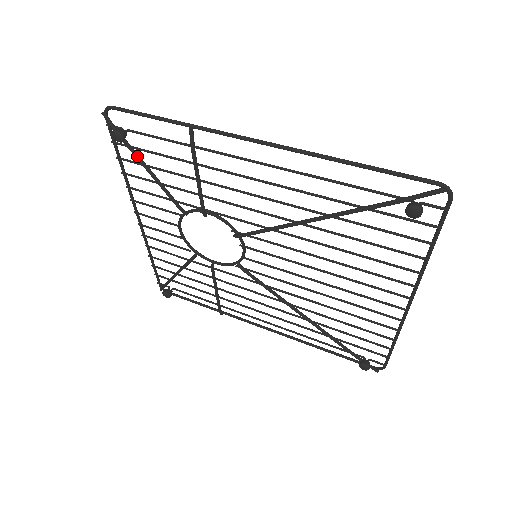
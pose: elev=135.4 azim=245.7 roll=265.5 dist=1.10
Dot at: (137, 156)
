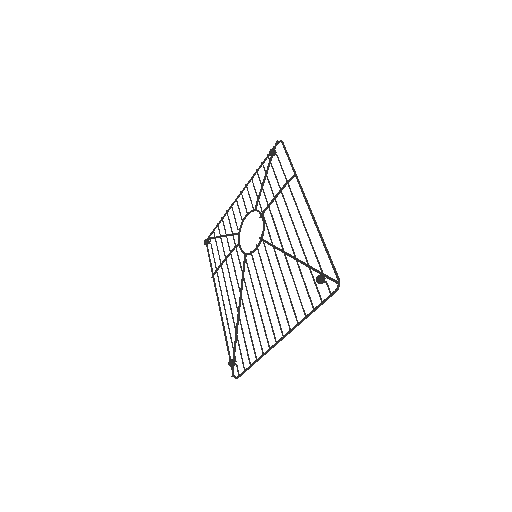
Dot at: (268, 167)
